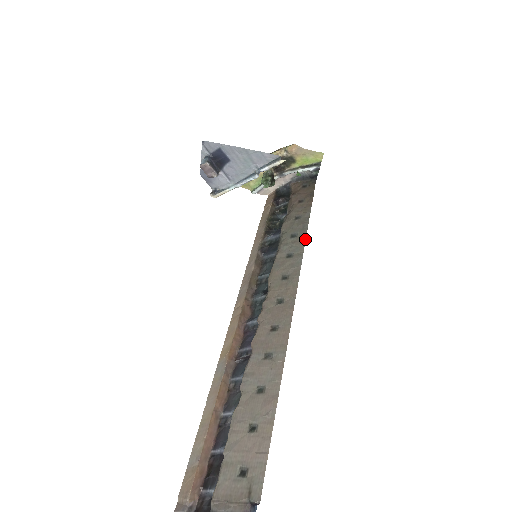
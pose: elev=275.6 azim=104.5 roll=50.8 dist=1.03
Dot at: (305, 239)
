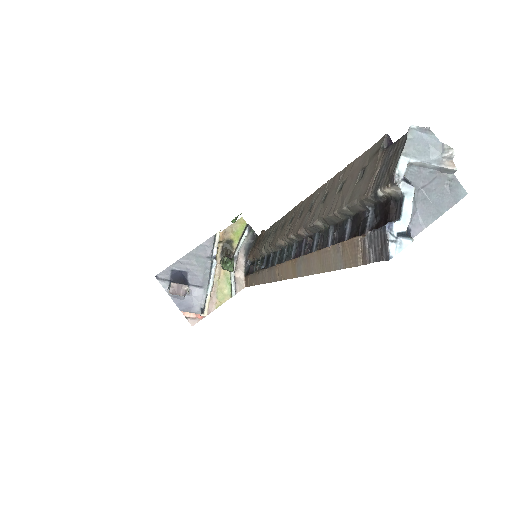
Dot at: (276, 222)
